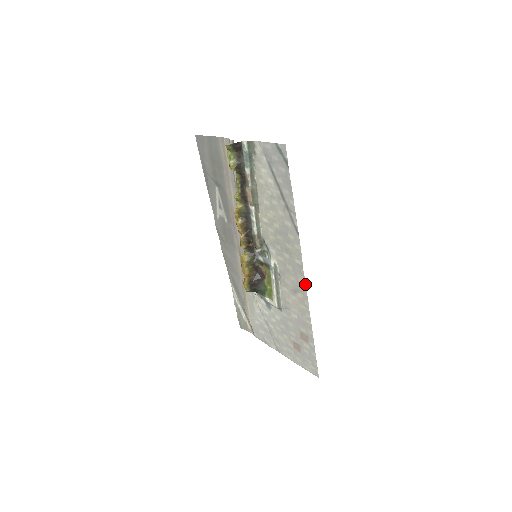
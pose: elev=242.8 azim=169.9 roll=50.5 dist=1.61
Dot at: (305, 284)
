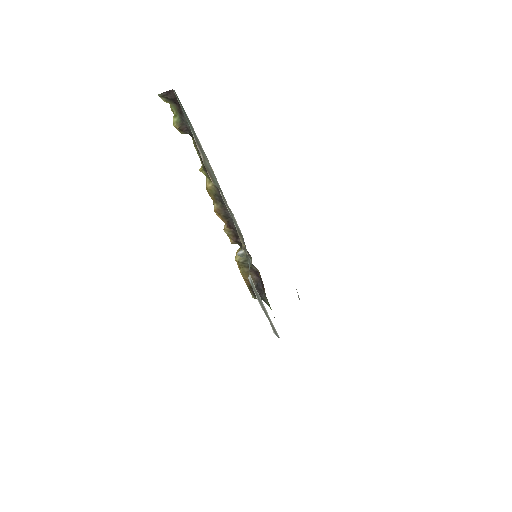
Dot at: occluded
